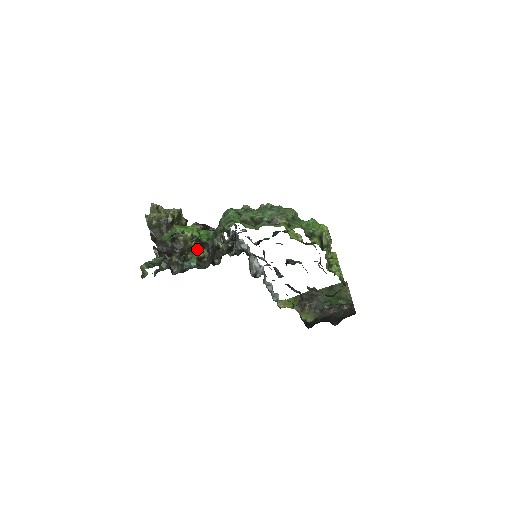
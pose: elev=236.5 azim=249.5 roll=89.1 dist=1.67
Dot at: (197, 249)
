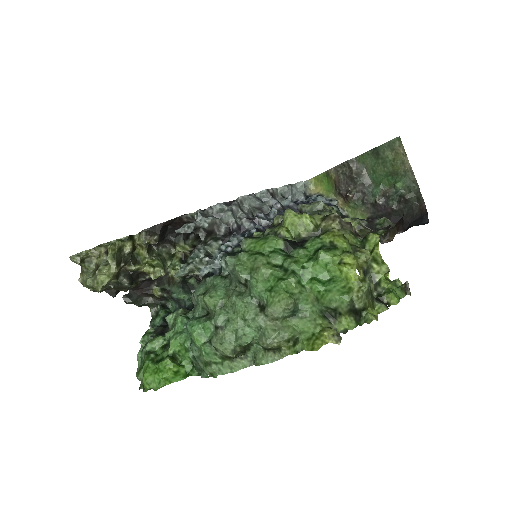
Dot at: (170, 250)
